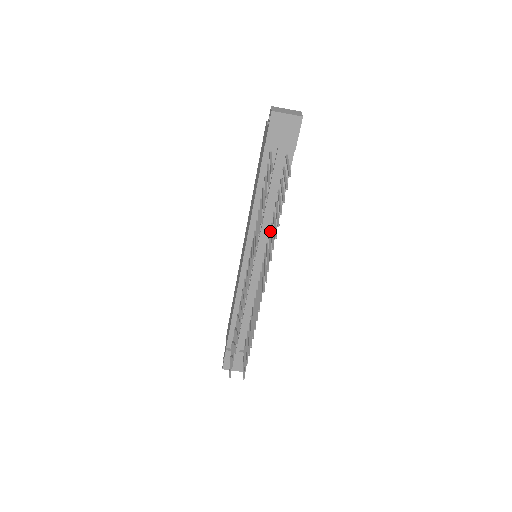
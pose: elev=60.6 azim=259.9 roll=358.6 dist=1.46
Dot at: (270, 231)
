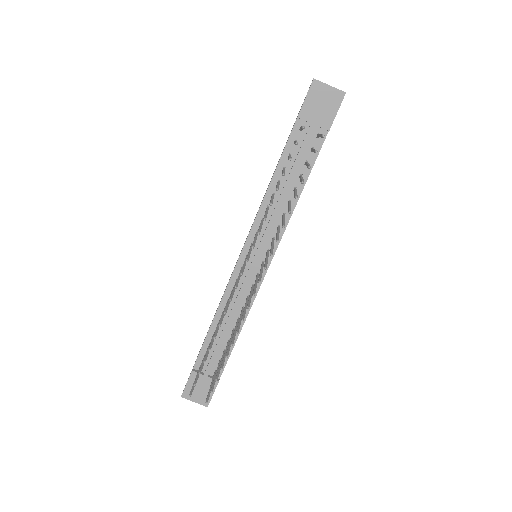
Dot at: (280, 223)
